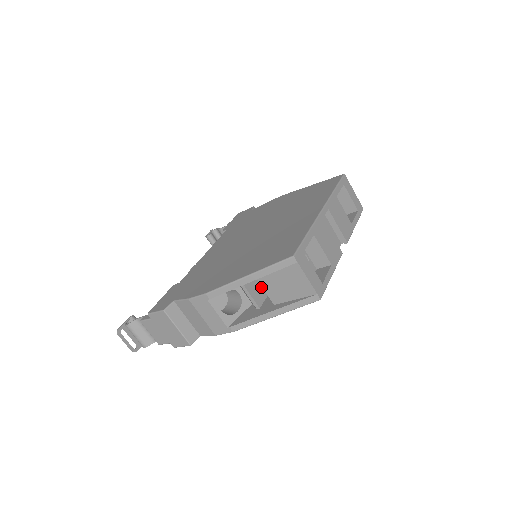
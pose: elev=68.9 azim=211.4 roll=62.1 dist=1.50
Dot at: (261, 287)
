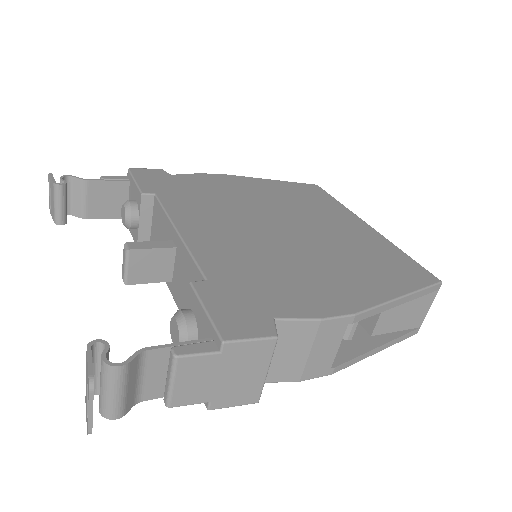
Dot at: occluded
